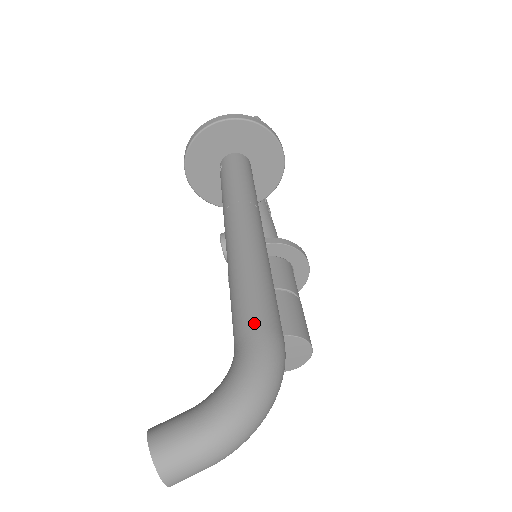
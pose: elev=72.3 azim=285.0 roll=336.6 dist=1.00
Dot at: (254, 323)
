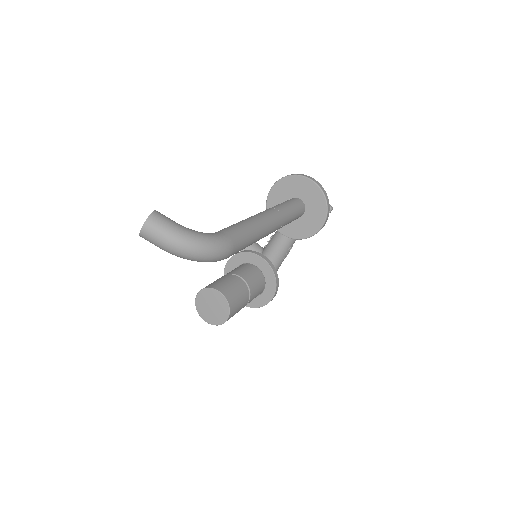
Dot at: (231, 234)
